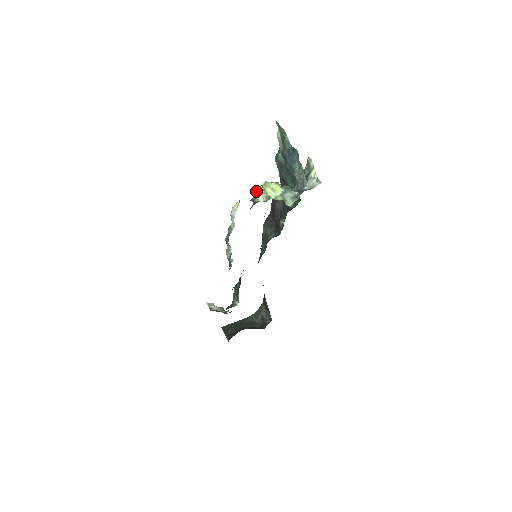
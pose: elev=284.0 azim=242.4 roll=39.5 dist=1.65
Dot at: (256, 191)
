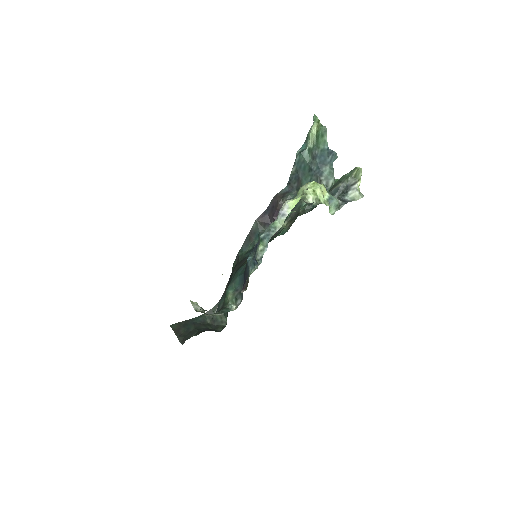
Dot at: (305, 190)
